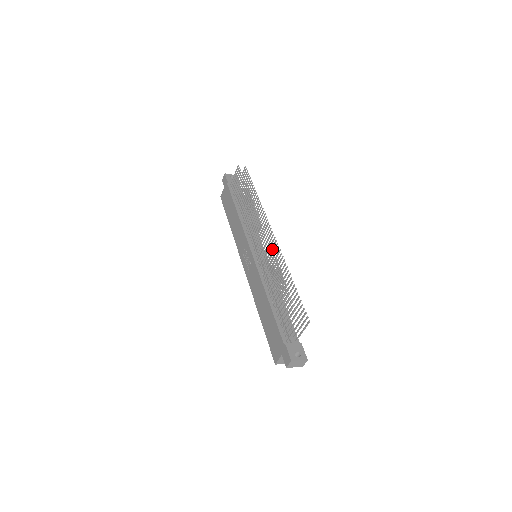
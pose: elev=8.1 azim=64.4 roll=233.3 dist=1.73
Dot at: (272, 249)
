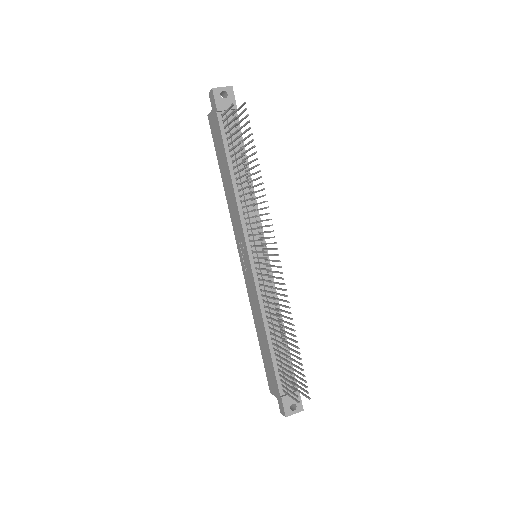
Dot at: occluded
